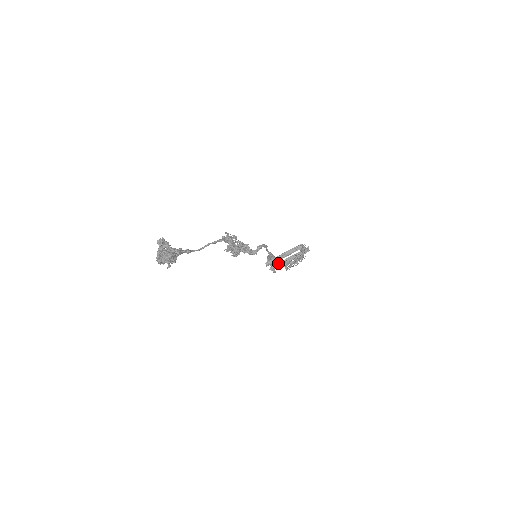
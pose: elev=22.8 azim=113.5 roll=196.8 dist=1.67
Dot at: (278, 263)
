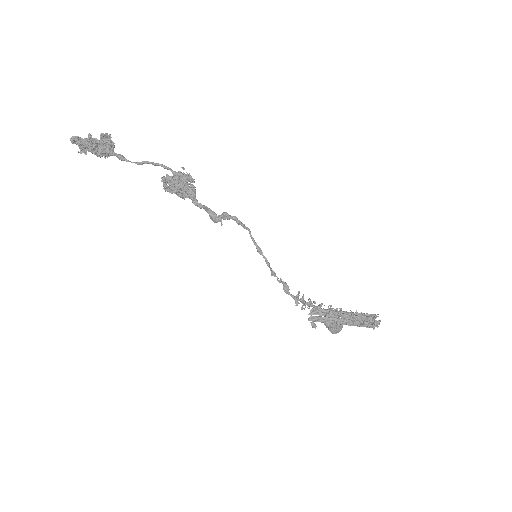
Dot at: (286, 287)
